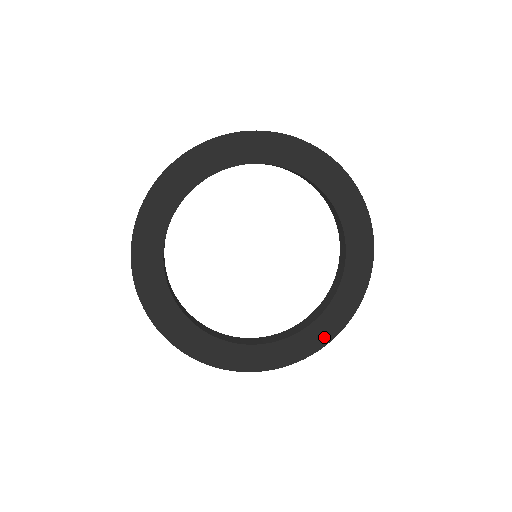
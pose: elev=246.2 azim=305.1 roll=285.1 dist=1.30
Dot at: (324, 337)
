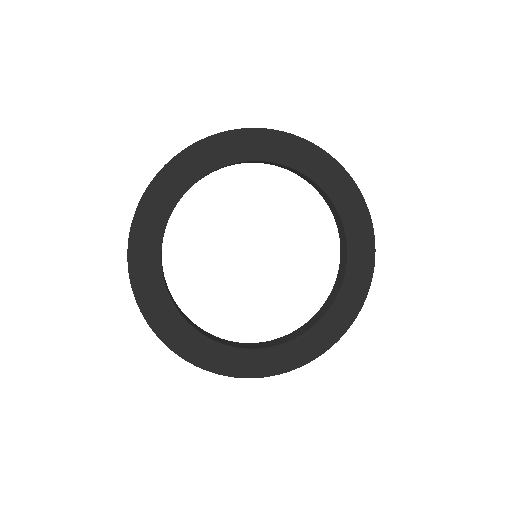
Dot at: (331, 336)
